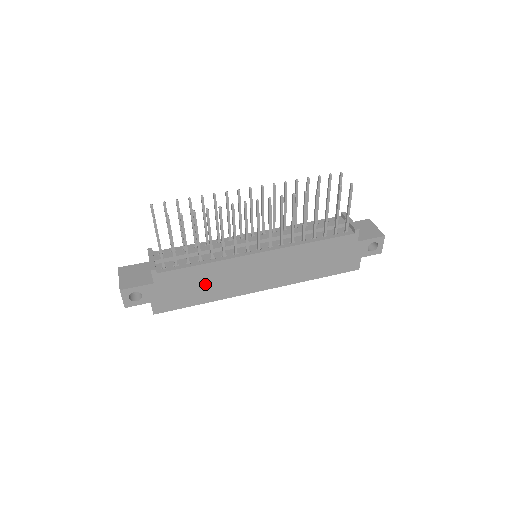
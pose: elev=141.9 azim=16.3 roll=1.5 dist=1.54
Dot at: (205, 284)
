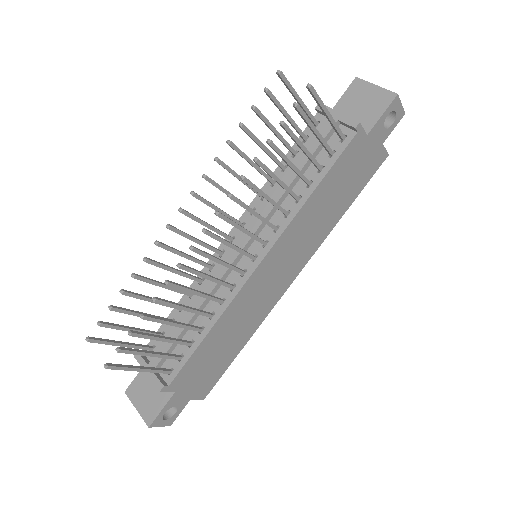
Dot at: (228, 339)
